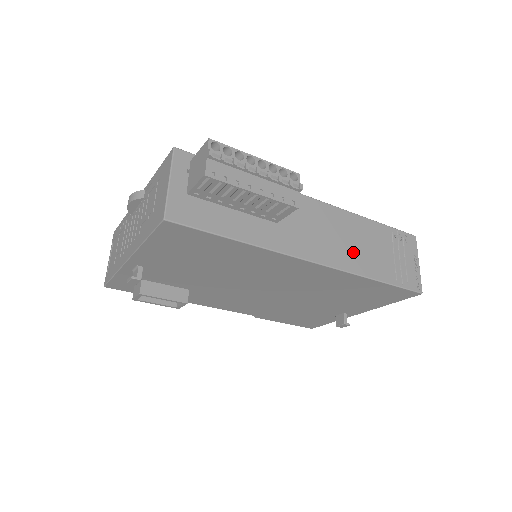
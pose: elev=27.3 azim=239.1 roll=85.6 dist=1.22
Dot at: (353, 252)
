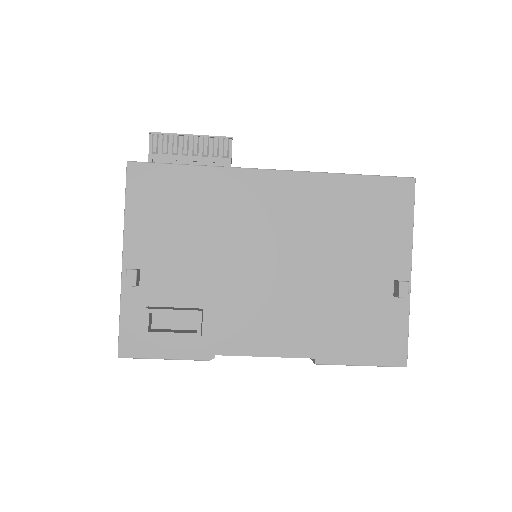
Dot at: occluded
